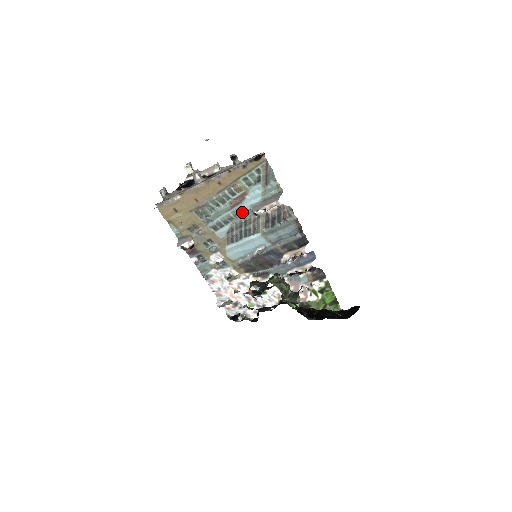
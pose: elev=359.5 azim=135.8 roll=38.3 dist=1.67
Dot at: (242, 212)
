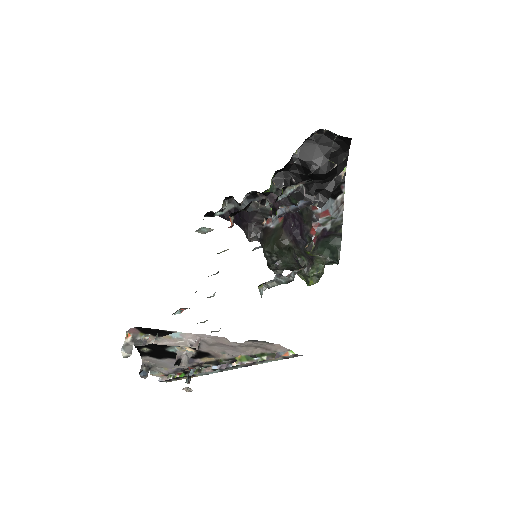
Dot at: occluded
